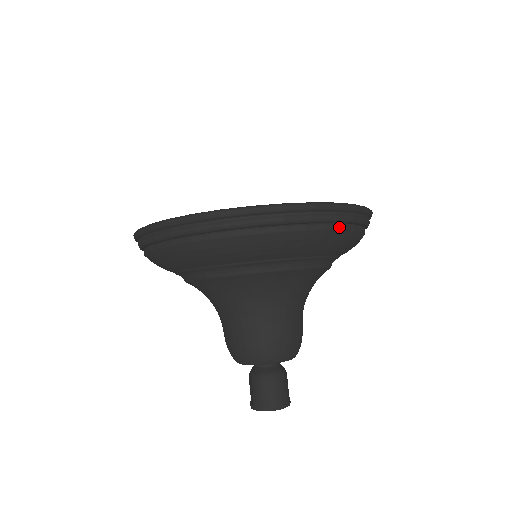
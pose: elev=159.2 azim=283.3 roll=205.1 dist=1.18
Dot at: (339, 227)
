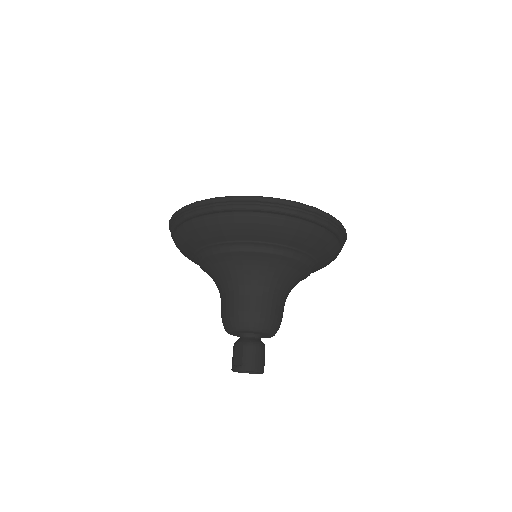
Dot at: occluded
